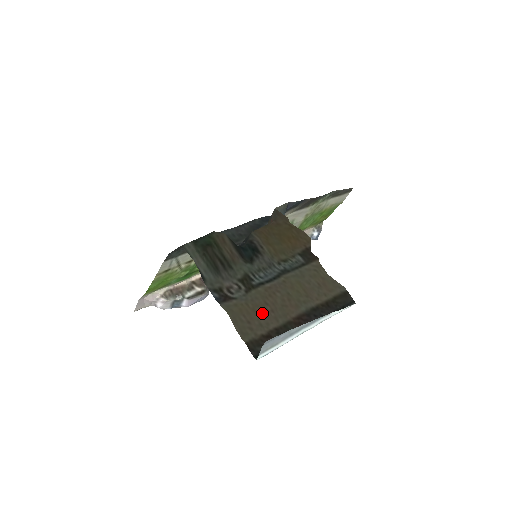
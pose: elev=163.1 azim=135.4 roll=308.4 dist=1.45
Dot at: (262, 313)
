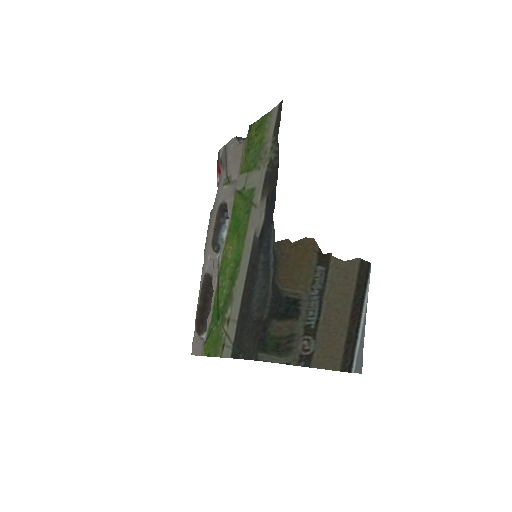
Dot at: (333, 342)
